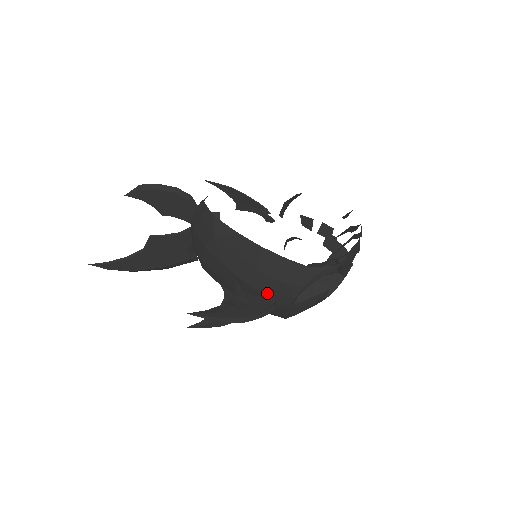
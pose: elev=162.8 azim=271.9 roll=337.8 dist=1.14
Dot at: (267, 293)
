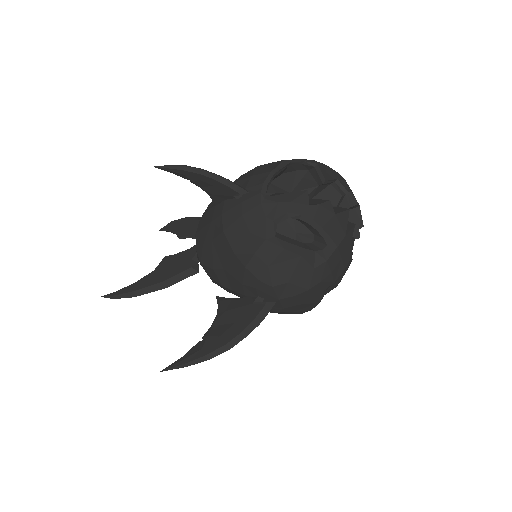
Dot at: occluded
